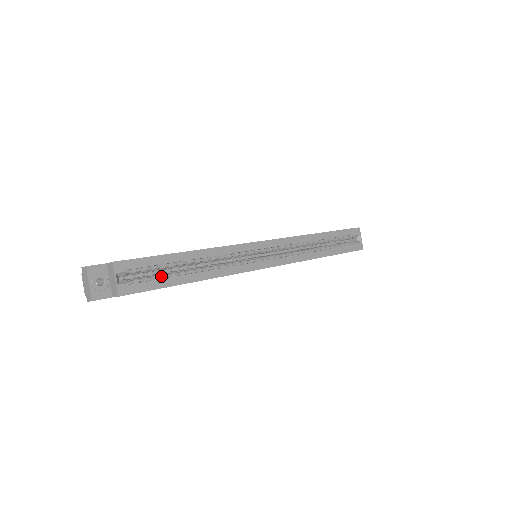
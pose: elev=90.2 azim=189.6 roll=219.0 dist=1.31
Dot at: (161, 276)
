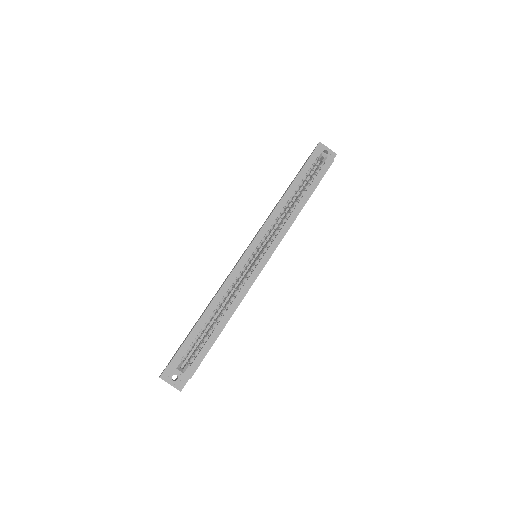
Dot at: (204, 341)
